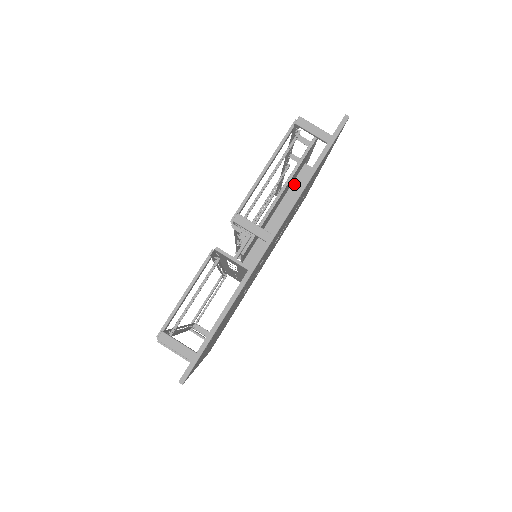
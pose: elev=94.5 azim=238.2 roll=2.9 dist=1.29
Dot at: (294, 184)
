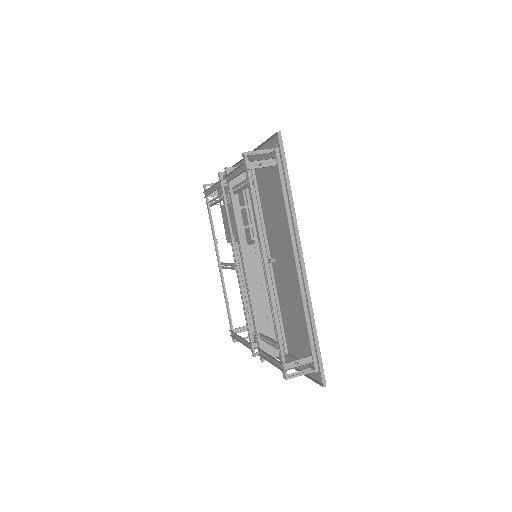
Dot at: occluded
